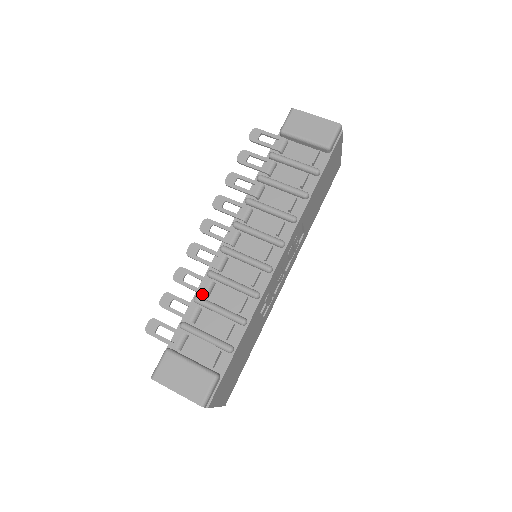
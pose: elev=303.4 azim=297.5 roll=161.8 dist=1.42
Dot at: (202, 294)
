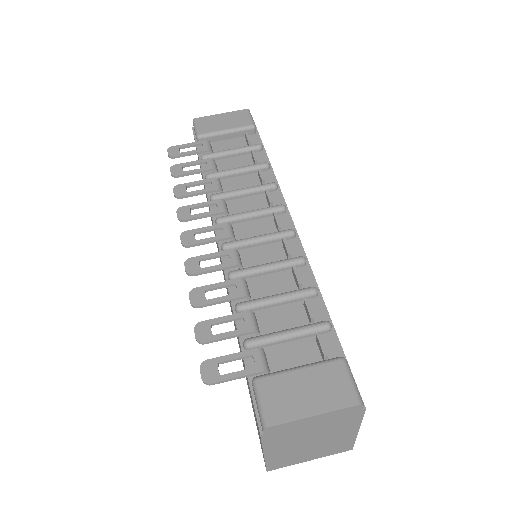
Dot at: (242, 296)
